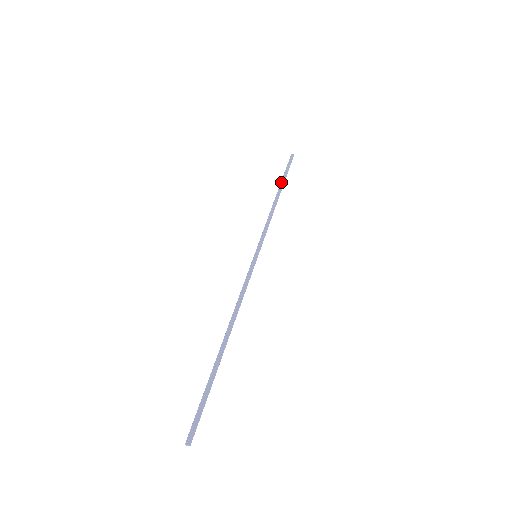
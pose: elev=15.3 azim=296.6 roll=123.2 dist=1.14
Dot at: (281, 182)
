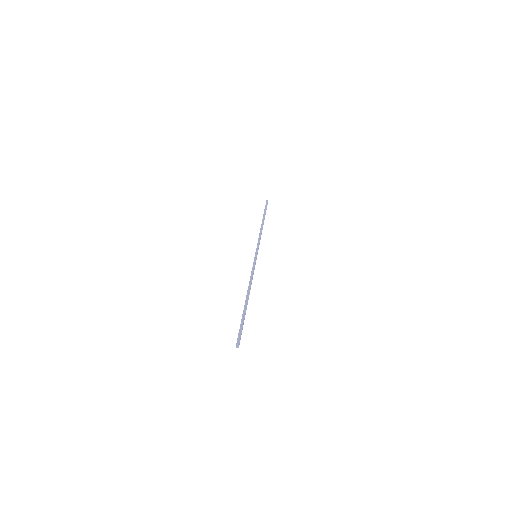
Dot at: (263, 216)
